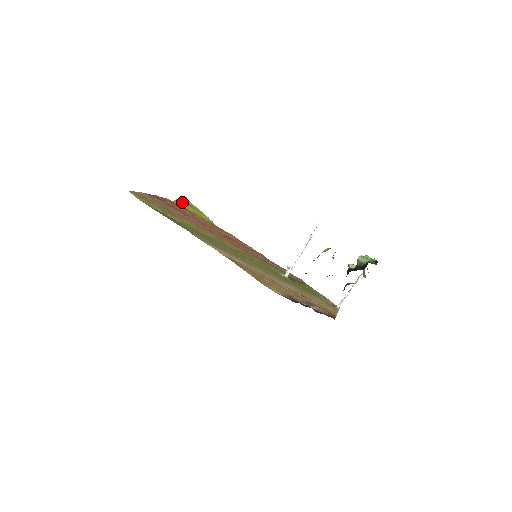
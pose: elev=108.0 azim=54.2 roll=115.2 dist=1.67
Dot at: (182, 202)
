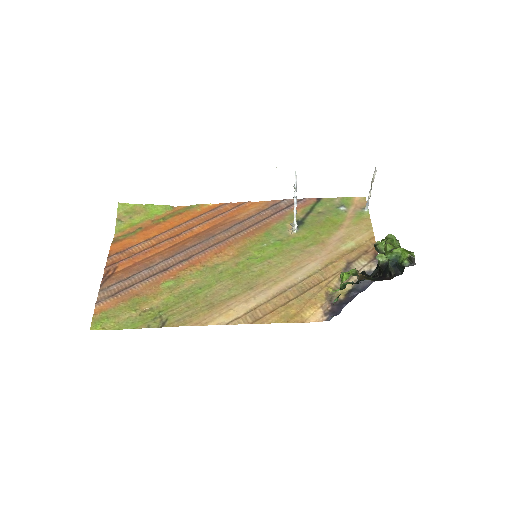
Dot at: (123, 218)
